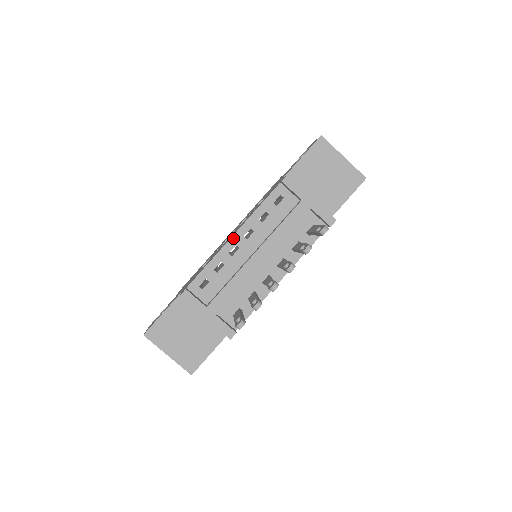
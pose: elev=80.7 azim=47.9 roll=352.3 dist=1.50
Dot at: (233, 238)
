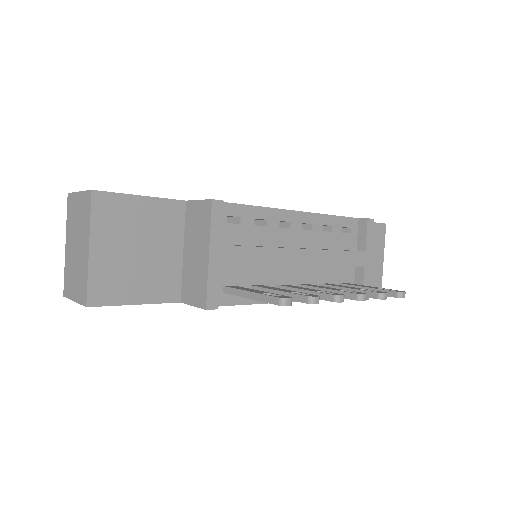
Dot at: (295, 213)
